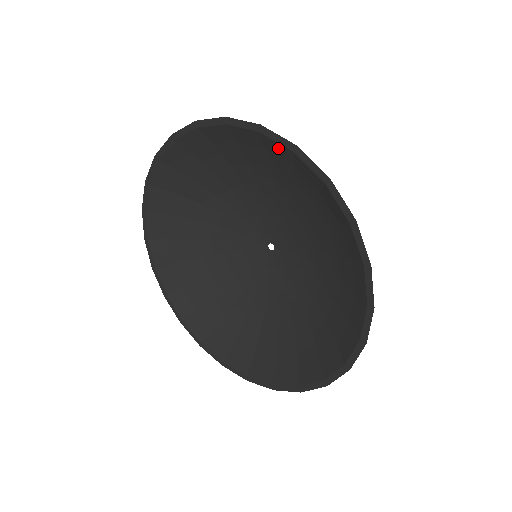
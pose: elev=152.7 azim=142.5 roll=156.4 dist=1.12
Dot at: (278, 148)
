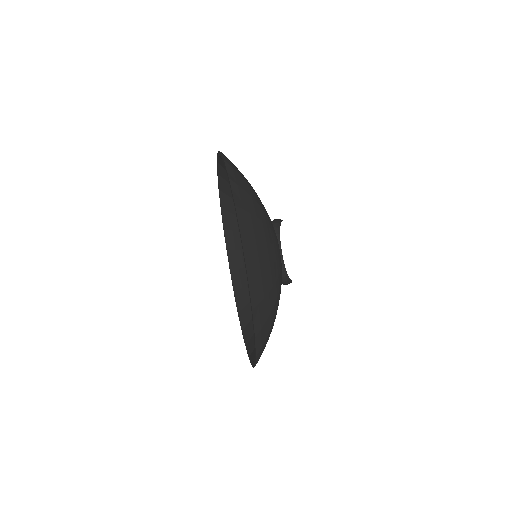
Dot at: (242, 226)
